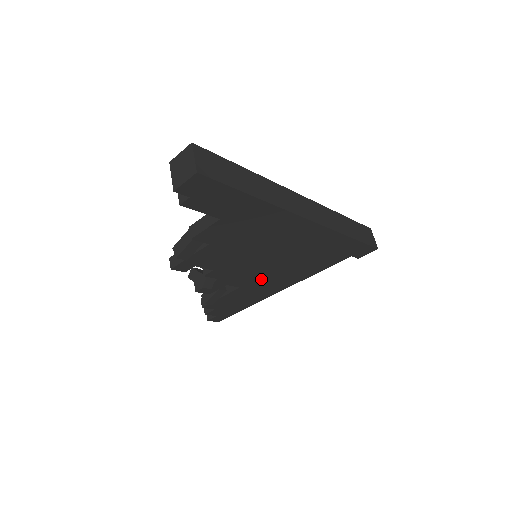
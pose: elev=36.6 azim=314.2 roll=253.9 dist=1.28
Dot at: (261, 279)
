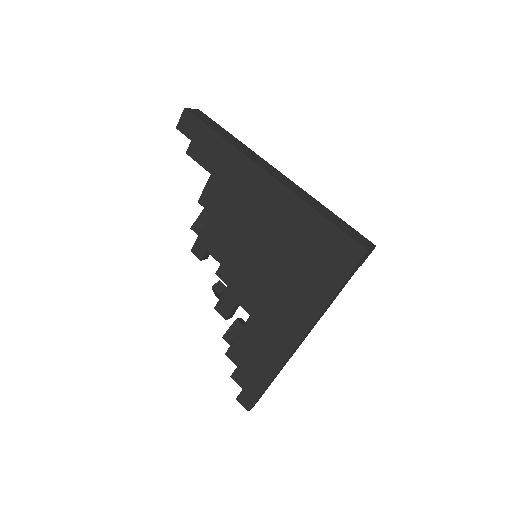
Dot at: (267, 302)
